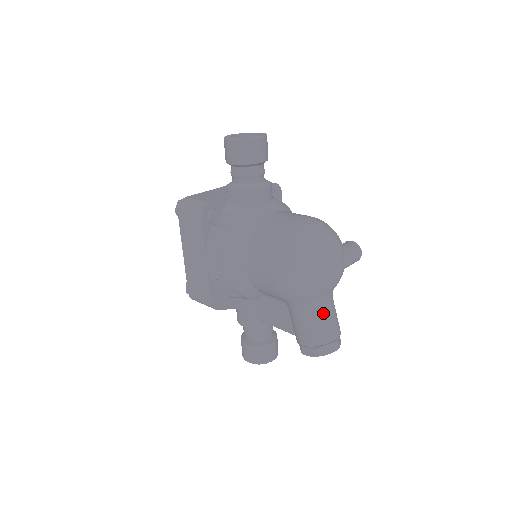
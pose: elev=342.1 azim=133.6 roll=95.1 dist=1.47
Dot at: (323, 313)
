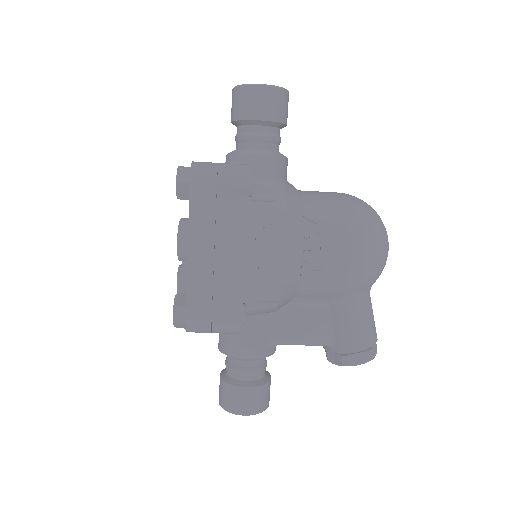
Dot at: (371, 305)
